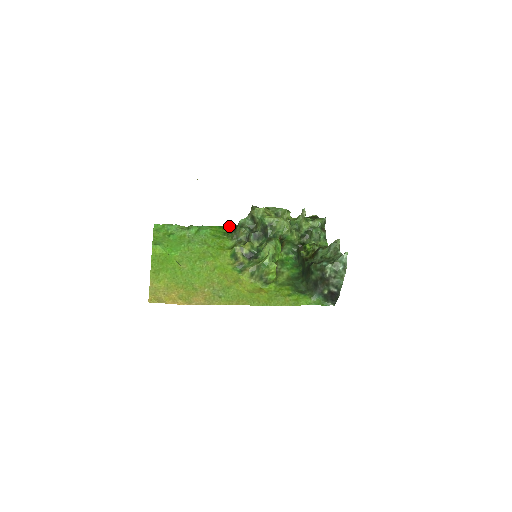
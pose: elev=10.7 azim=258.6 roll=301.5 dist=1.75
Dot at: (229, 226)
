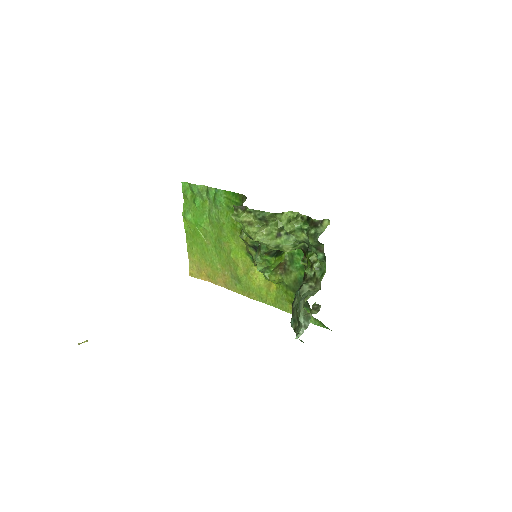
Dot at: (241, 194)
